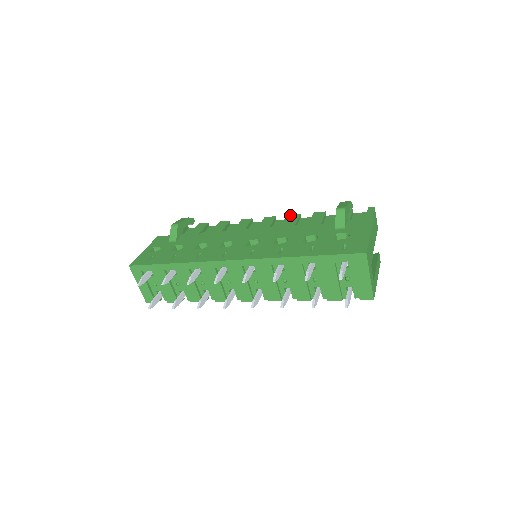
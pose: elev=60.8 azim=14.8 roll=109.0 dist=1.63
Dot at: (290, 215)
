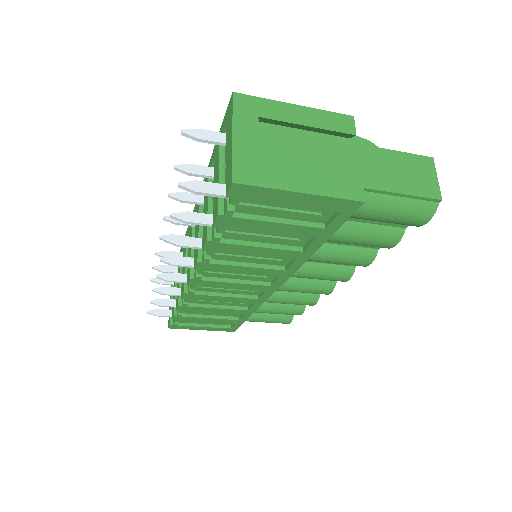
Dot at: occluded
